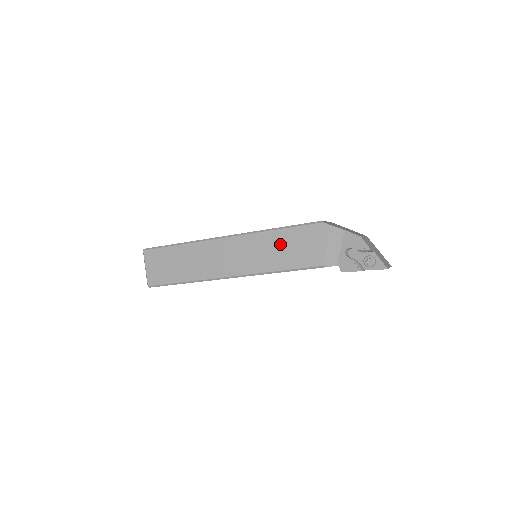
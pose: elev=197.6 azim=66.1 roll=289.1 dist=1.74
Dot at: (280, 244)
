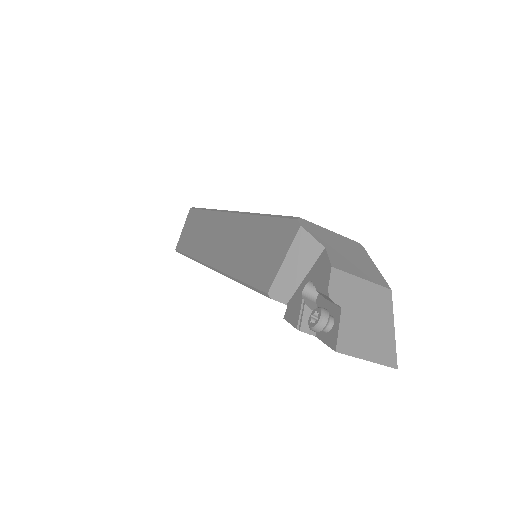
Dot at: (253, 238)
